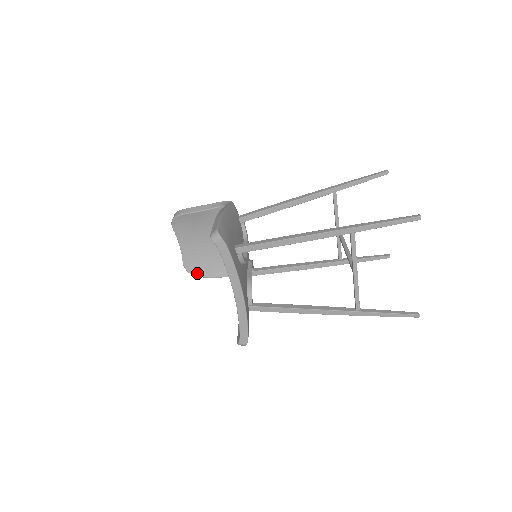
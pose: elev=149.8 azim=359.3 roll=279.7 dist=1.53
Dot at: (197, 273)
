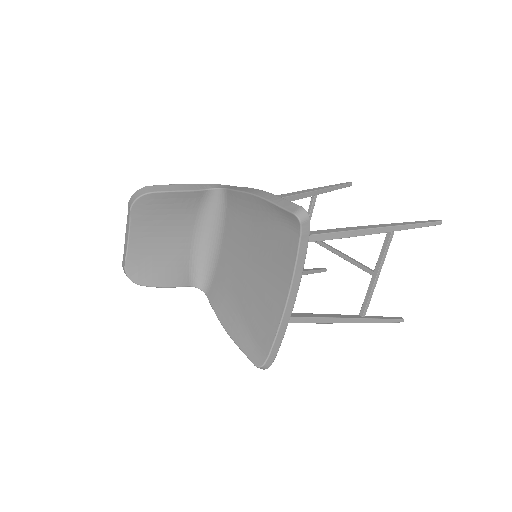
Dot at: (143, 280)
